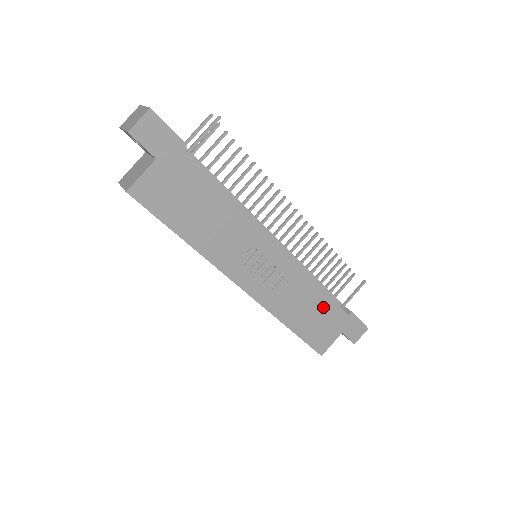
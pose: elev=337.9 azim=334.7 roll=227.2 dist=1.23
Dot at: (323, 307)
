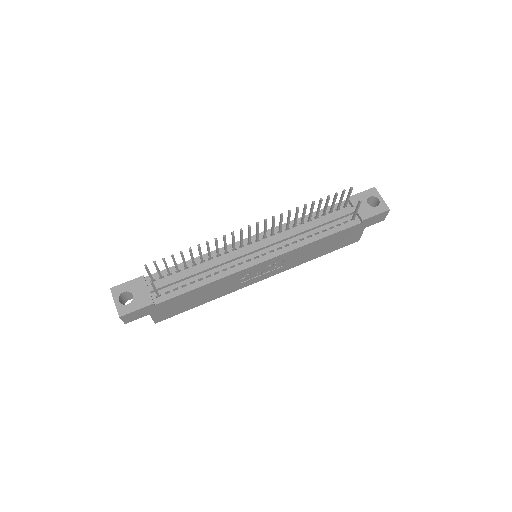
Dot at: (333, 238)
